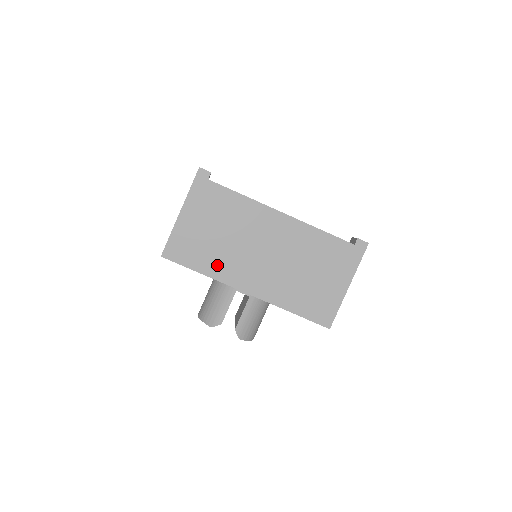
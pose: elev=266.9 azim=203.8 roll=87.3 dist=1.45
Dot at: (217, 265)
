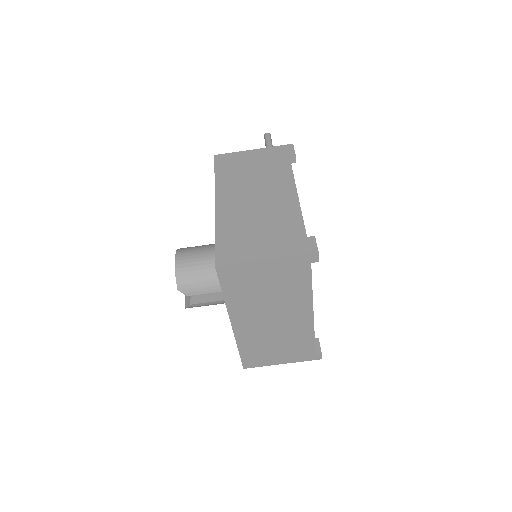
Dot at: (239, 301)
